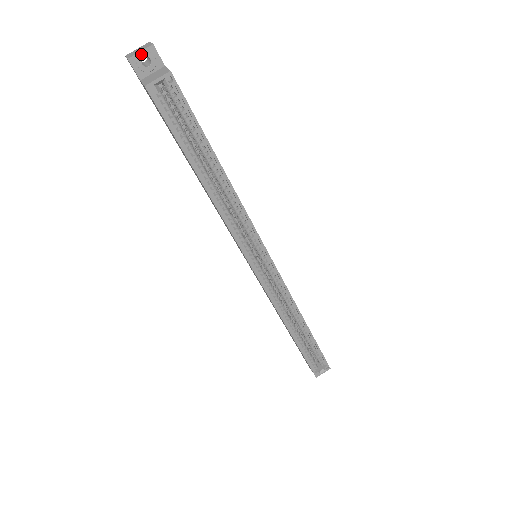
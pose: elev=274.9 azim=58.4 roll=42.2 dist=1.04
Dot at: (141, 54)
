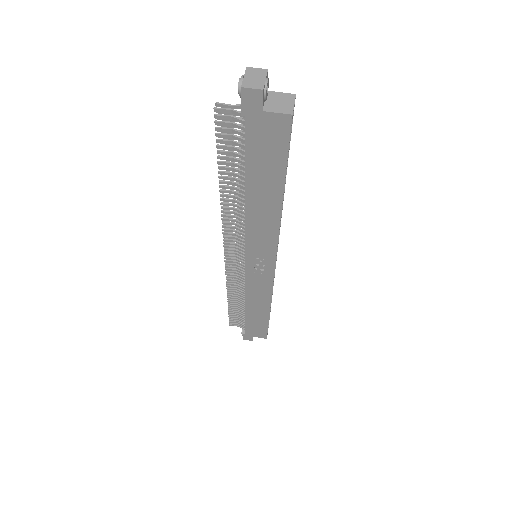
Dot at: (267, 82)
